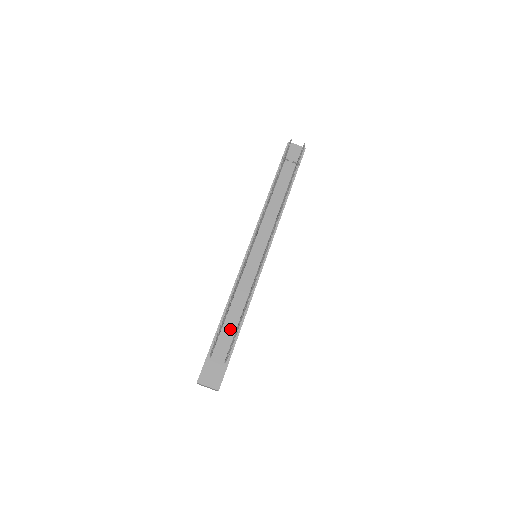
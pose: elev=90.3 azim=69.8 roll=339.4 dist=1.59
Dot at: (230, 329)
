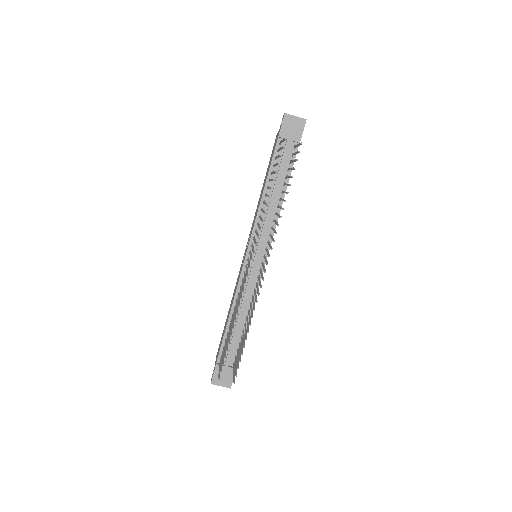
Dot at: (236, 336)
